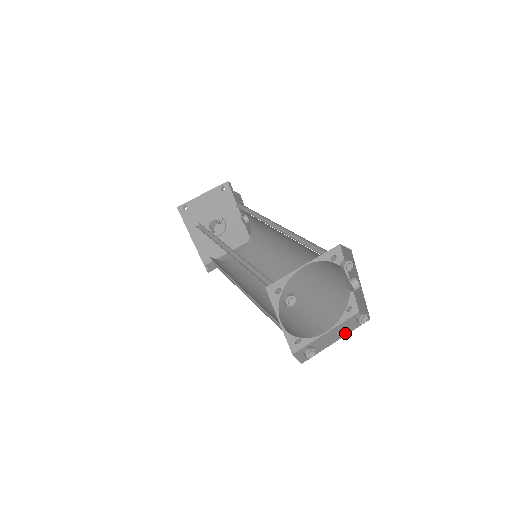
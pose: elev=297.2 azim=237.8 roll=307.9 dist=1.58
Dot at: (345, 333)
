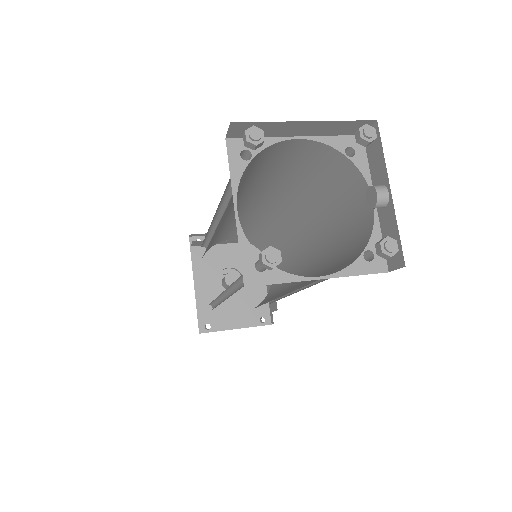
Dot at: occluded
